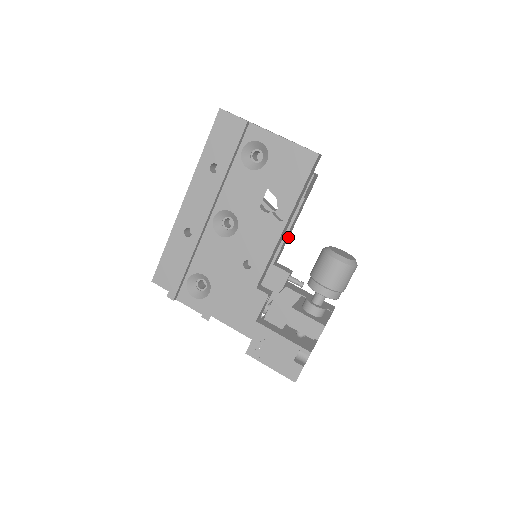
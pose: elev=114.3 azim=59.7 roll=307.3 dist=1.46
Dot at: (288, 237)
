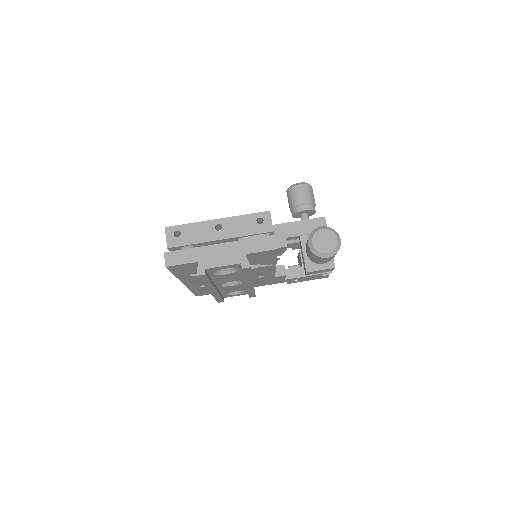
Dot at: occluded
